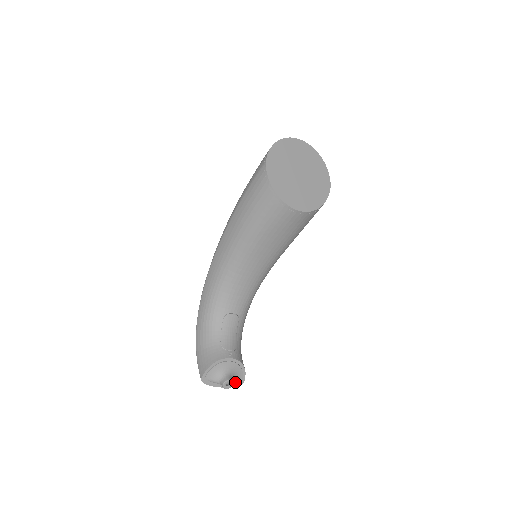
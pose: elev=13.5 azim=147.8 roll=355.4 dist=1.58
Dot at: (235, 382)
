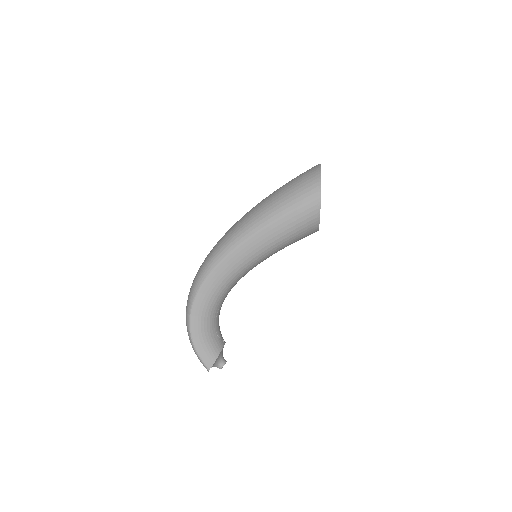
Dot at: occluded
